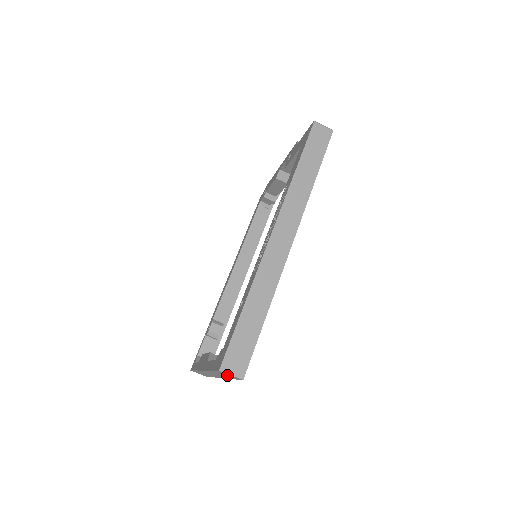
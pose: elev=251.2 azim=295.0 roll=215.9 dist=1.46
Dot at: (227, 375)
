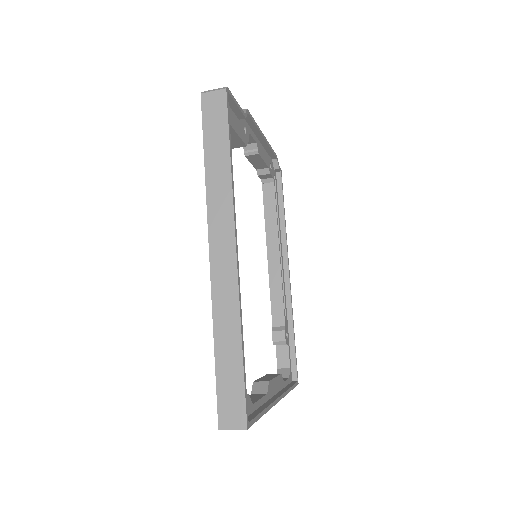
Dot at: occluded
